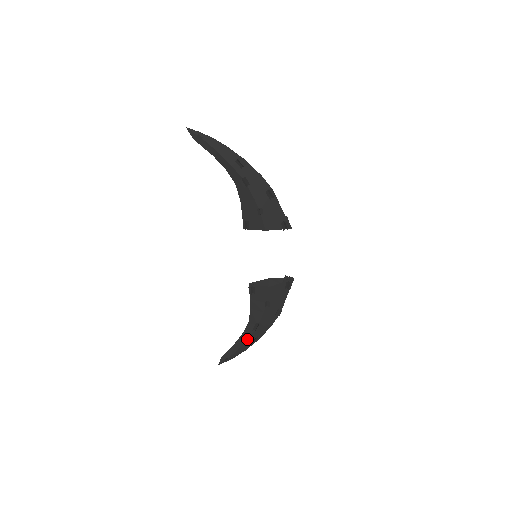
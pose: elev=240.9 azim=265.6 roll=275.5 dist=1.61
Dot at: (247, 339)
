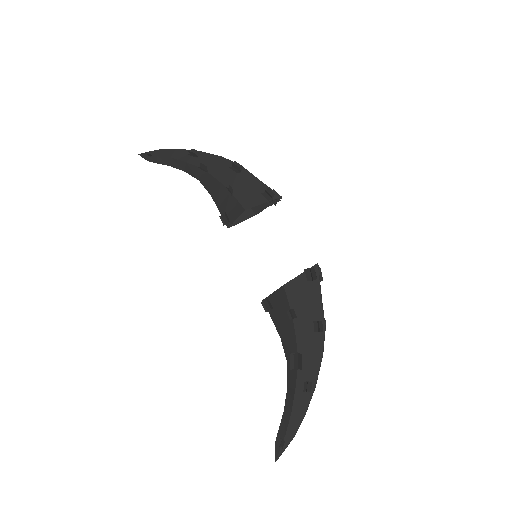
Dot at: (294, 392)
